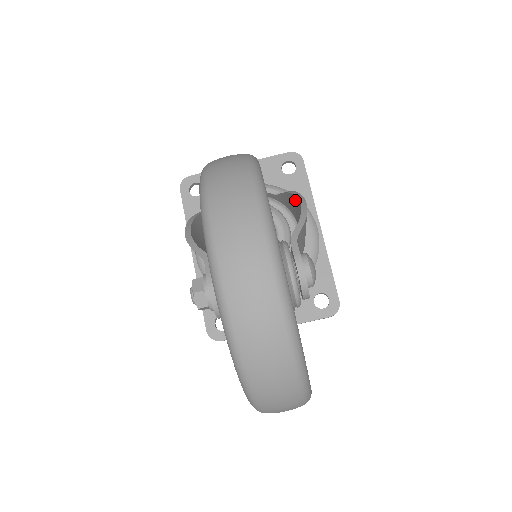
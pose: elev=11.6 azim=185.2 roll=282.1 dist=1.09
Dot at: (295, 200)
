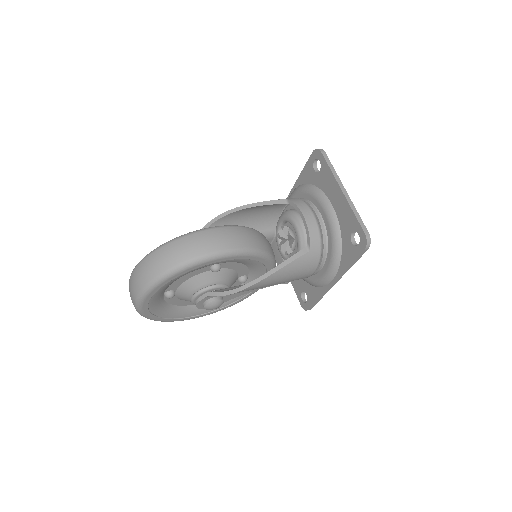
Dot at: (271, 274)
